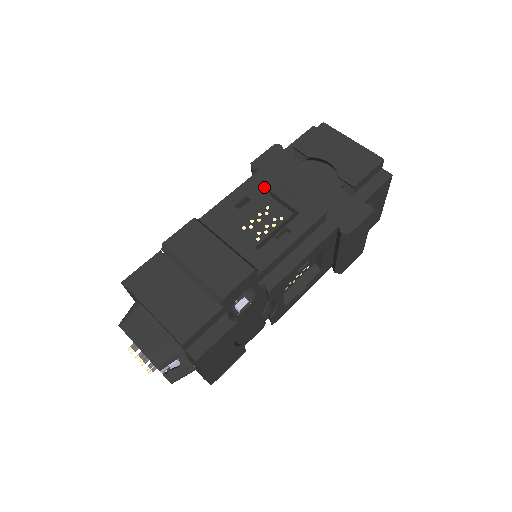
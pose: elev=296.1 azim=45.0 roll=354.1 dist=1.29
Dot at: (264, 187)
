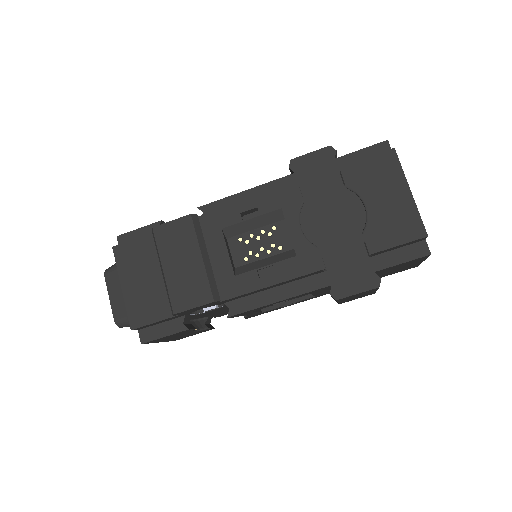
Dot at: (280, 205)
